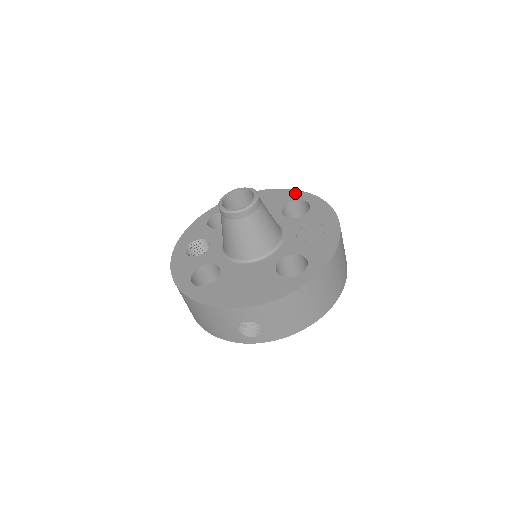
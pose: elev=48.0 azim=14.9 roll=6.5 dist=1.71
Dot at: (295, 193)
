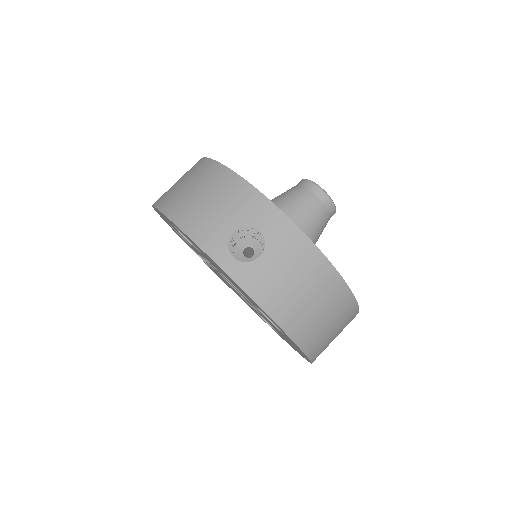
Dot at: occluded
